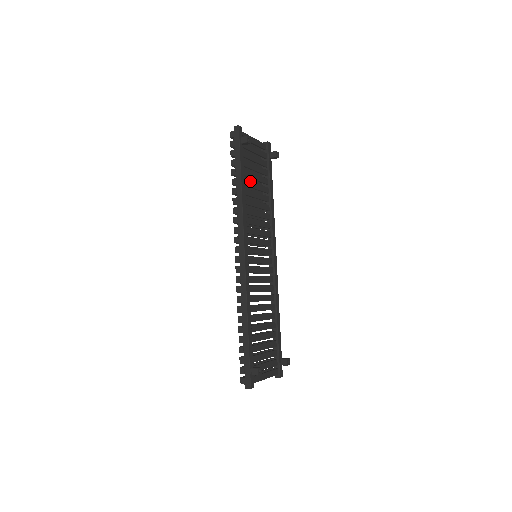
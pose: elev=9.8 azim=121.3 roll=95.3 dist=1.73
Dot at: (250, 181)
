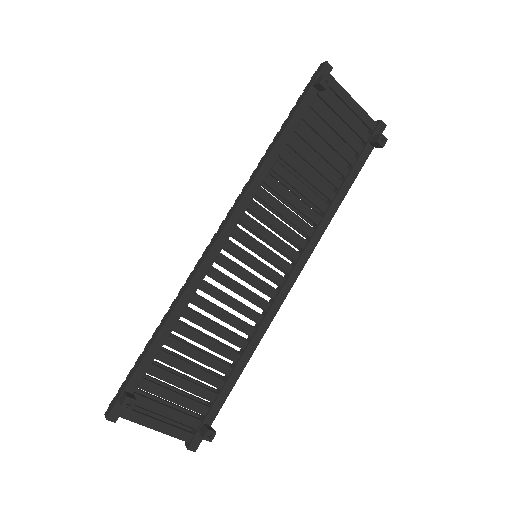
Dot at: (306, 148)
